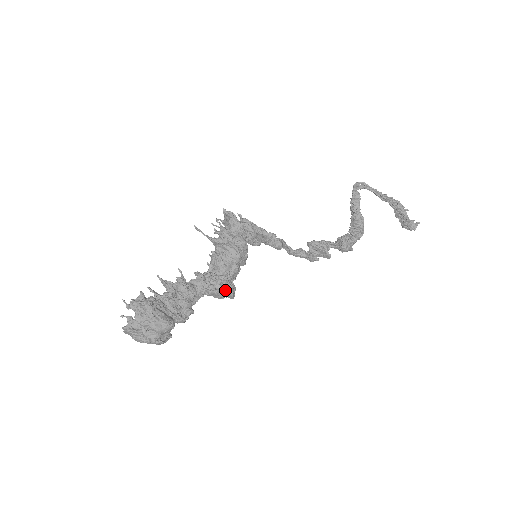
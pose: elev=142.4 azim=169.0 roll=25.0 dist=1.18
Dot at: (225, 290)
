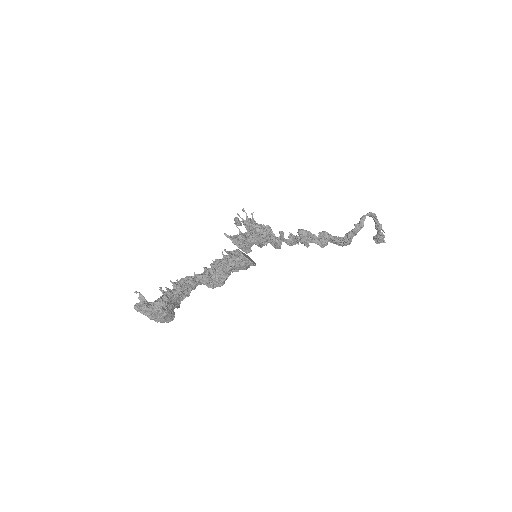
Dot at: occluded
